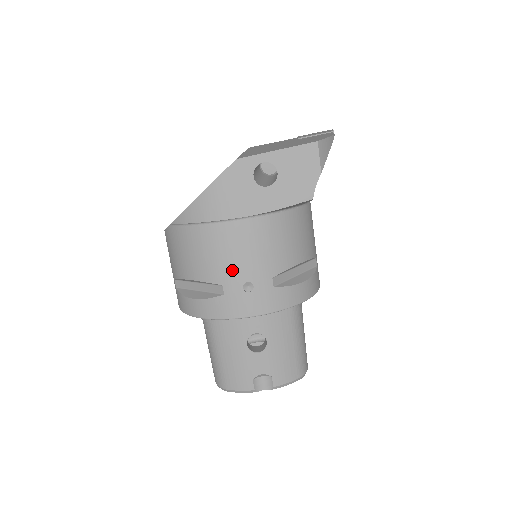
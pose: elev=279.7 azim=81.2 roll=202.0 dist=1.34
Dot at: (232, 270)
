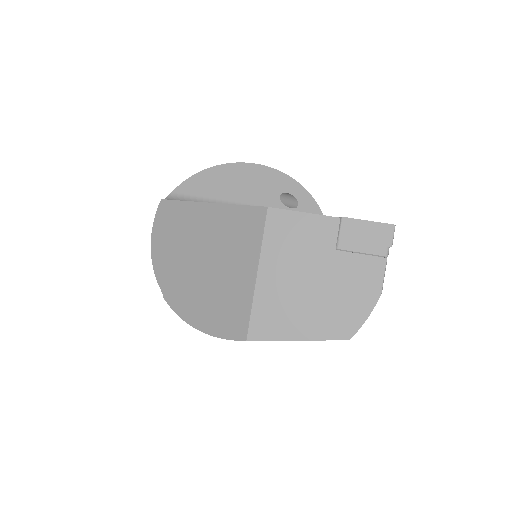
Dot at: occluded
